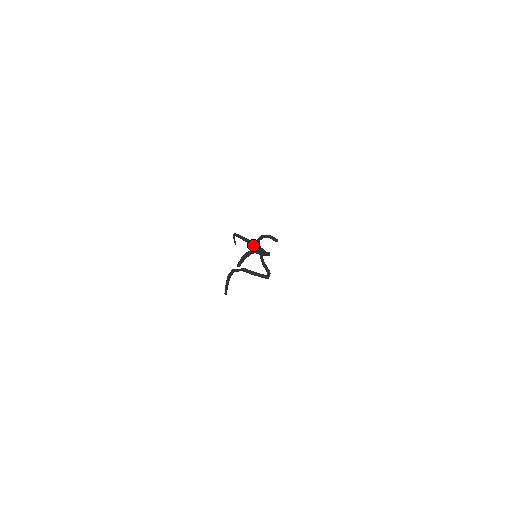
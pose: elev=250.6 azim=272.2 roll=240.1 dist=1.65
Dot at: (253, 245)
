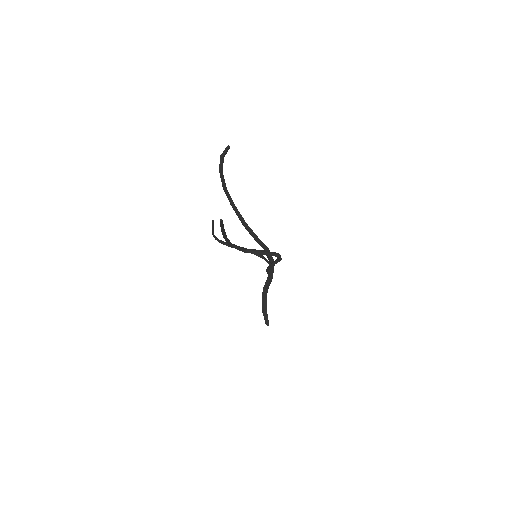
Dot at: occluded
